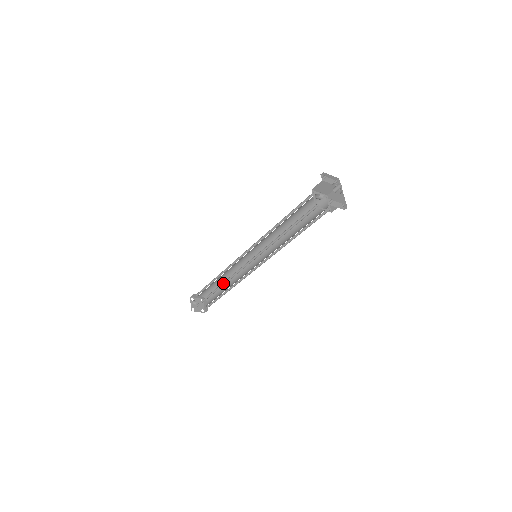
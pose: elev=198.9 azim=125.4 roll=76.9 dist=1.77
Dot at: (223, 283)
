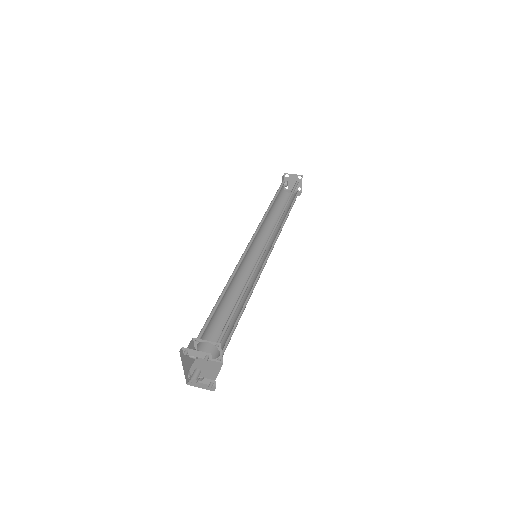
Dot at: (268, 223)
